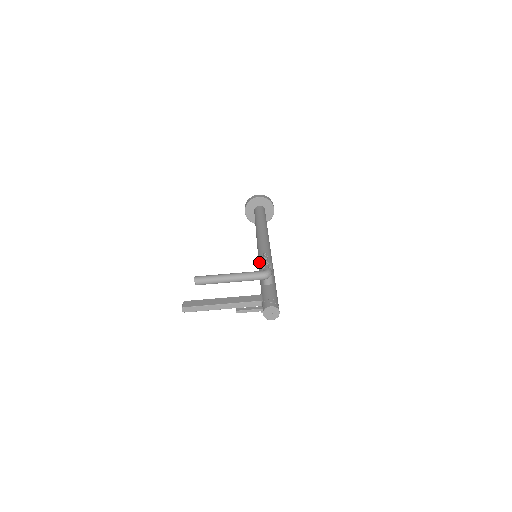
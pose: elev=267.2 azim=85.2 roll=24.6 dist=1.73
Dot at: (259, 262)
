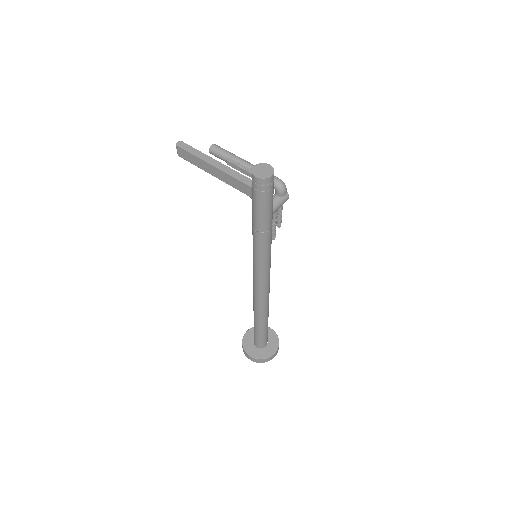
Dot at: occluded
